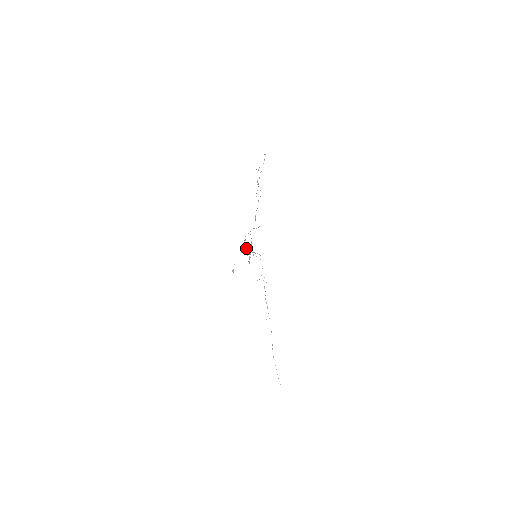
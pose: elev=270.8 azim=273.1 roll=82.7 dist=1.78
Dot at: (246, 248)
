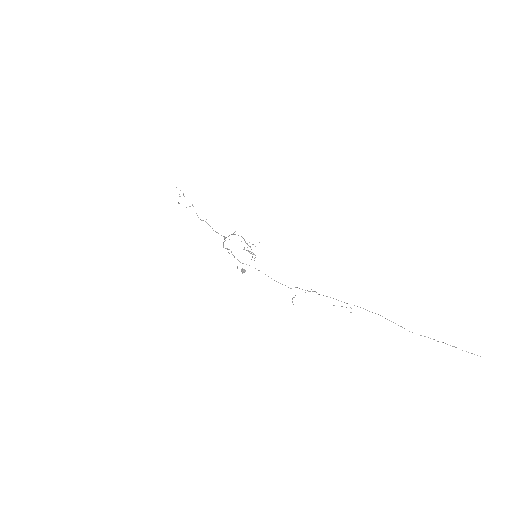
Dot at: occluded
